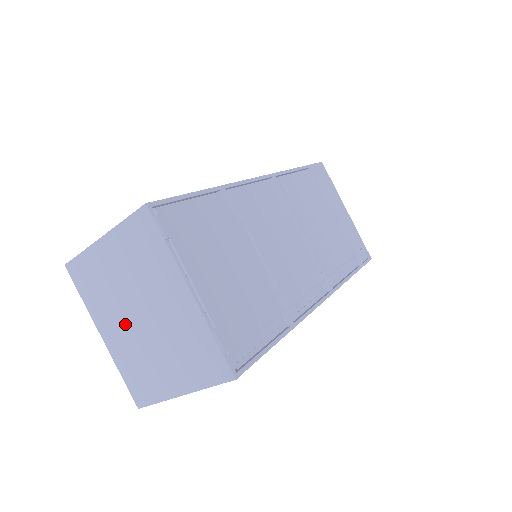
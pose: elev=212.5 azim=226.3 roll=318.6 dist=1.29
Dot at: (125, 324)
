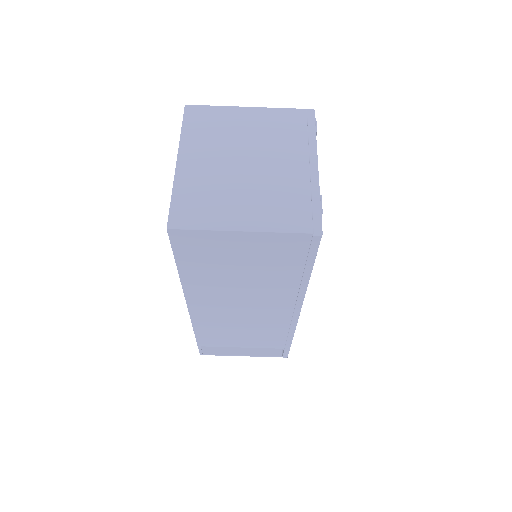
Dot at: (221, 162)
